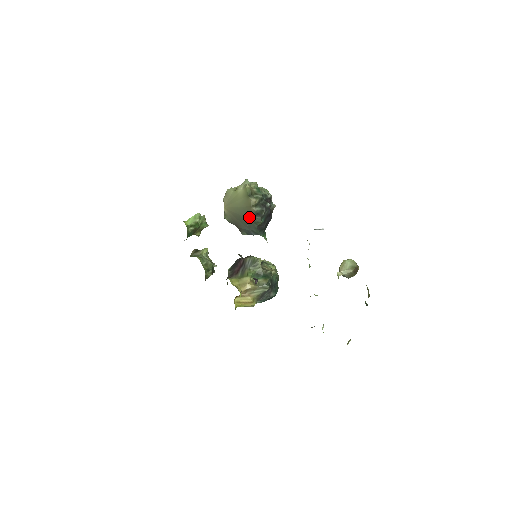
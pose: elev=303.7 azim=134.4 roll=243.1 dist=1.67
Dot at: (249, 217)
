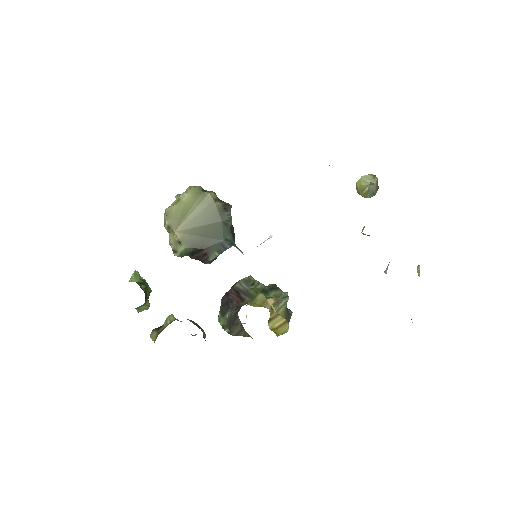
Dot at: (217, 219)
